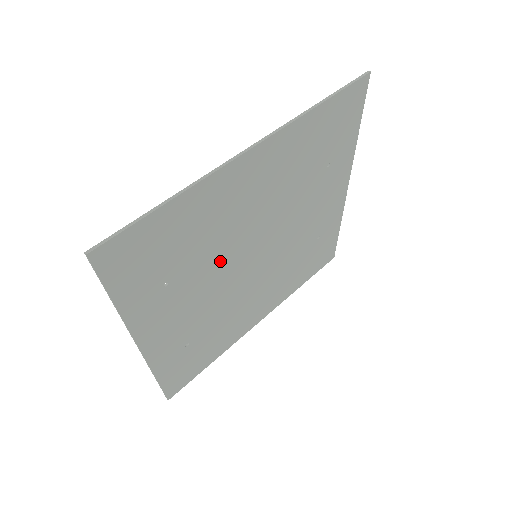
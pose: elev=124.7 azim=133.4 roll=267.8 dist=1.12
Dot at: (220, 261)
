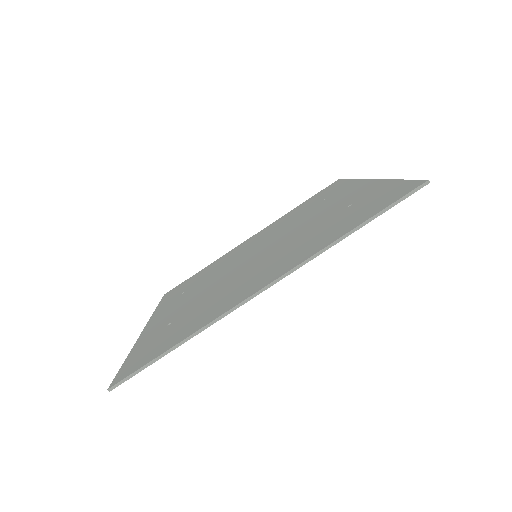
Dot at: occluded
